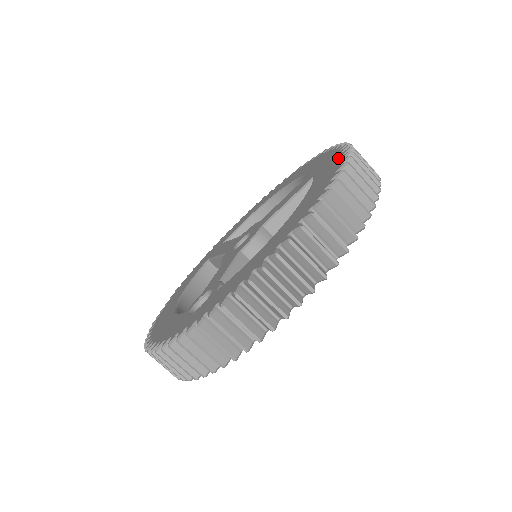
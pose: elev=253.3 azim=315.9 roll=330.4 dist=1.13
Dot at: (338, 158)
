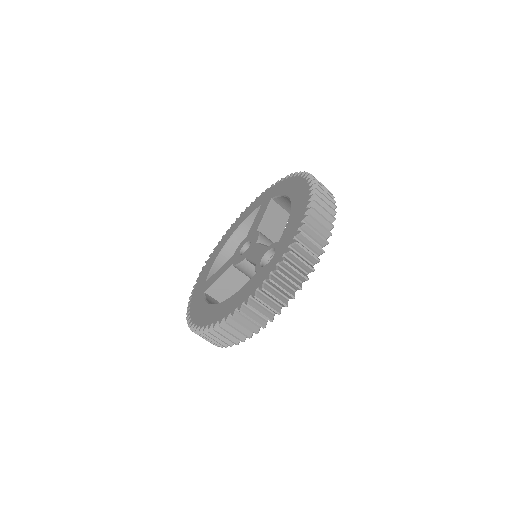
Dot at: (285, 181)
